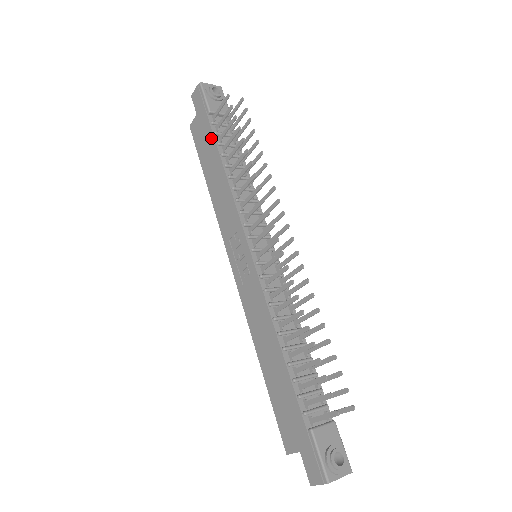
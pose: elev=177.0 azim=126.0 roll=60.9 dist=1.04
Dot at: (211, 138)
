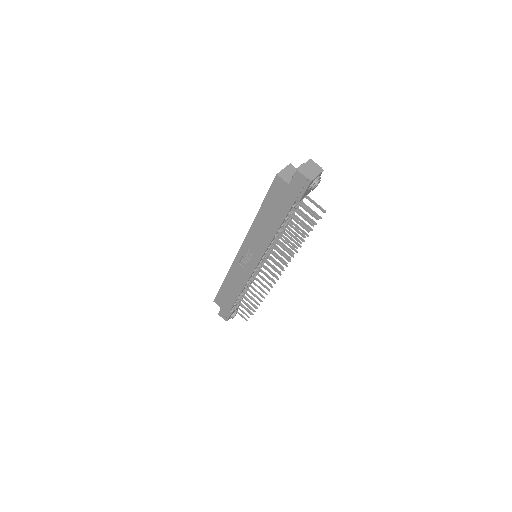
Dot at: (284, 212)
